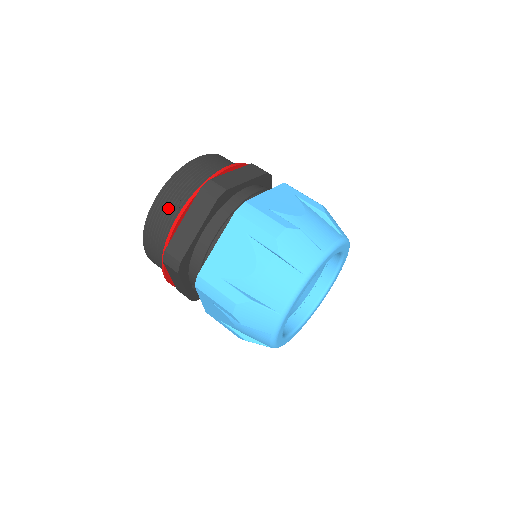
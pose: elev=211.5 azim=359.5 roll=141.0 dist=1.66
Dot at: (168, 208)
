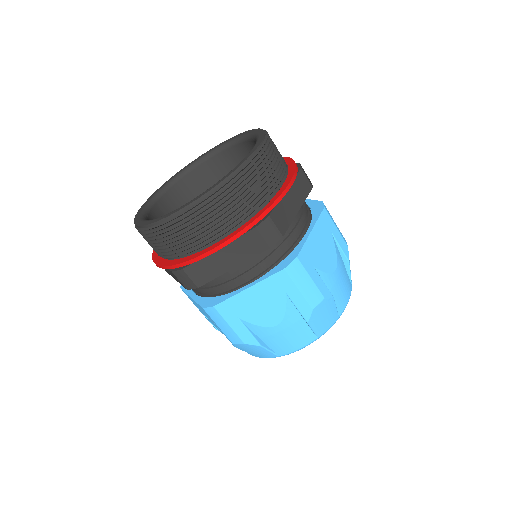
Dot at: (271, 168)
